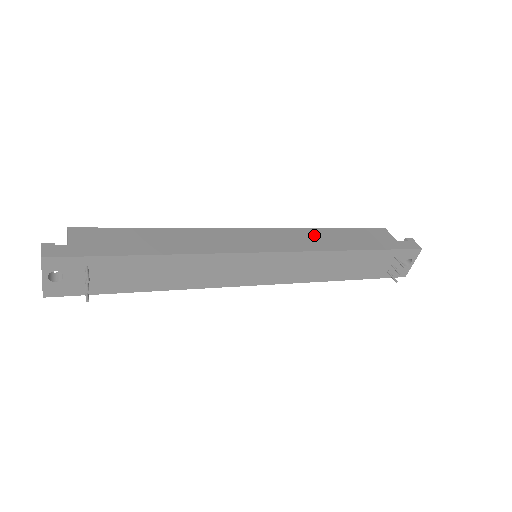
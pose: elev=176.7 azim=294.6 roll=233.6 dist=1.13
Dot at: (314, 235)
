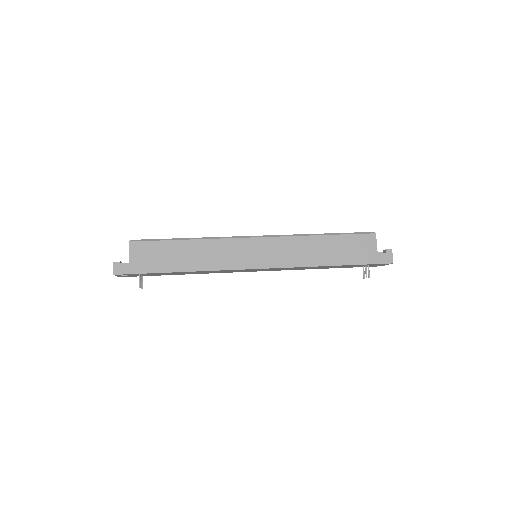
Dot at: (304, 245)
